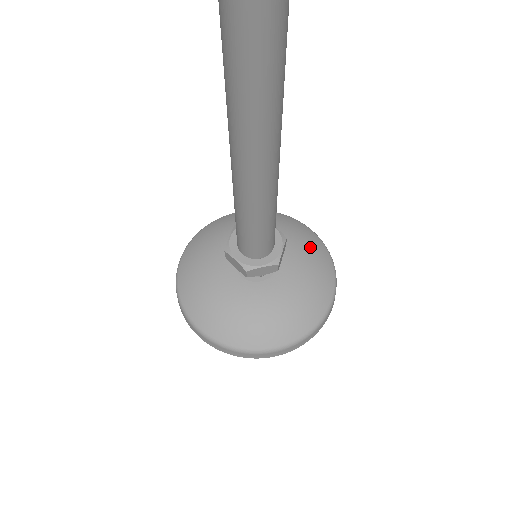
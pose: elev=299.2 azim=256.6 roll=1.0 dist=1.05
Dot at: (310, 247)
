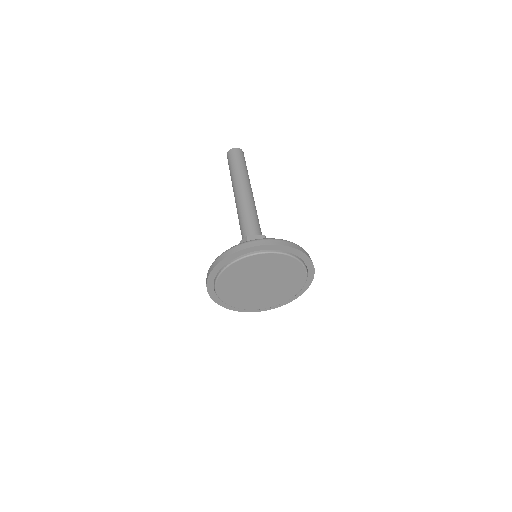
Dot at: occluded
